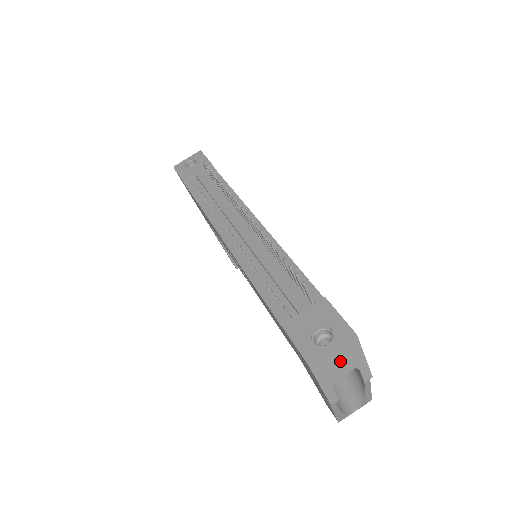
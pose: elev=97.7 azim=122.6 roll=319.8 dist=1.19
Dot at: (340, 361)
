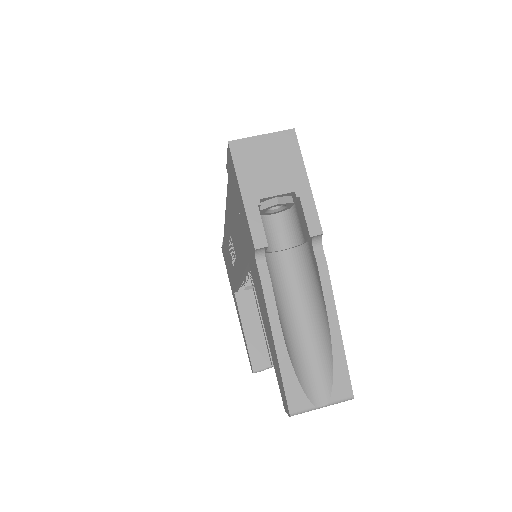
Dot at: (271, 162)
